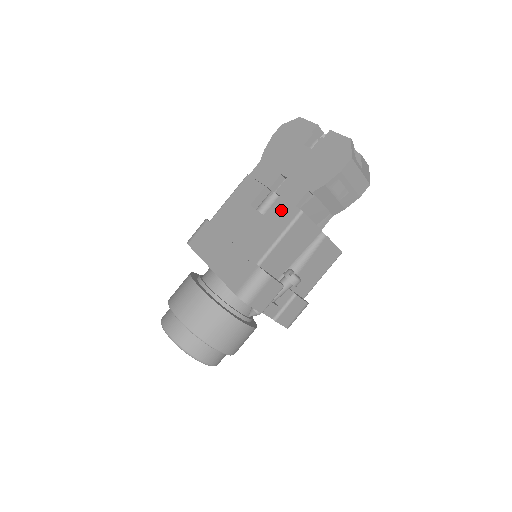
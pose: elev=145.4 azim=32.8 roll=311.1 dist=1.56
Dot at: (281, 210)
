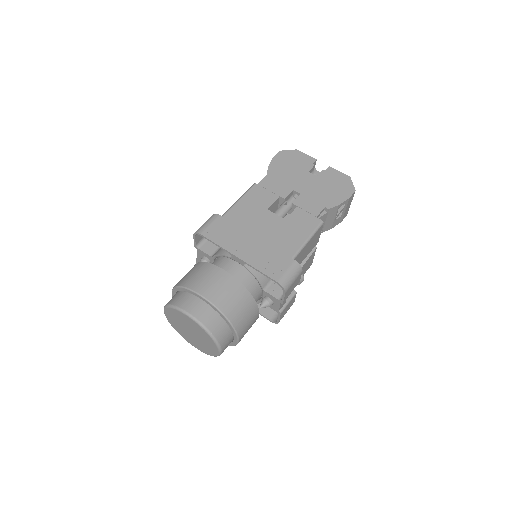
Dot at: (303, 218)
